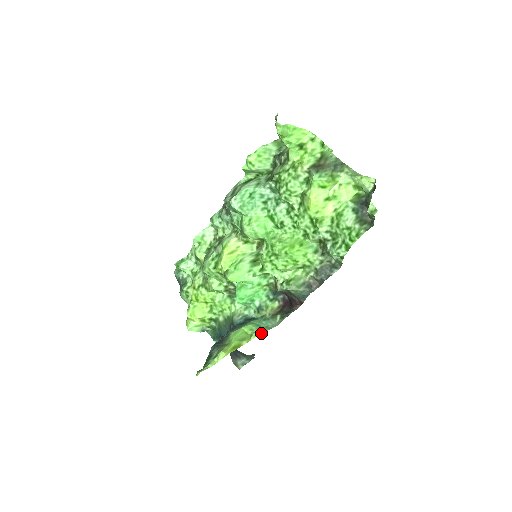
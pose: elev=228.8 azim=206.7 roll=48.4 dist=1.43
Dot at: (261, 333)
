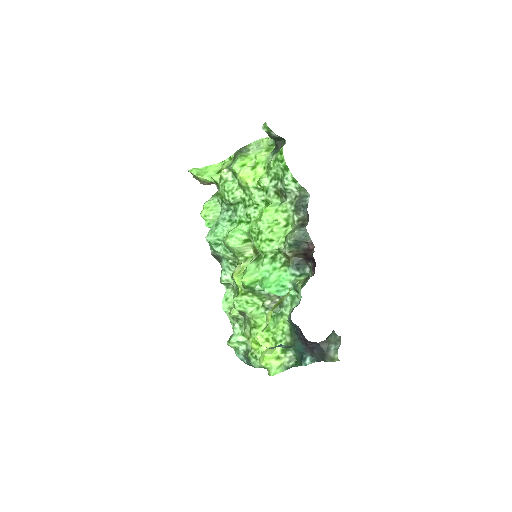
Dot at: occluded
